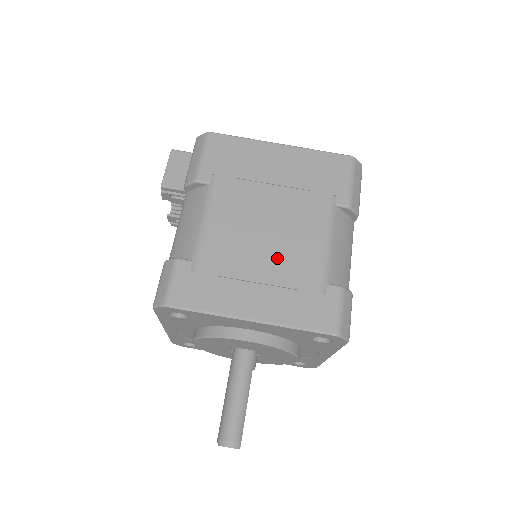
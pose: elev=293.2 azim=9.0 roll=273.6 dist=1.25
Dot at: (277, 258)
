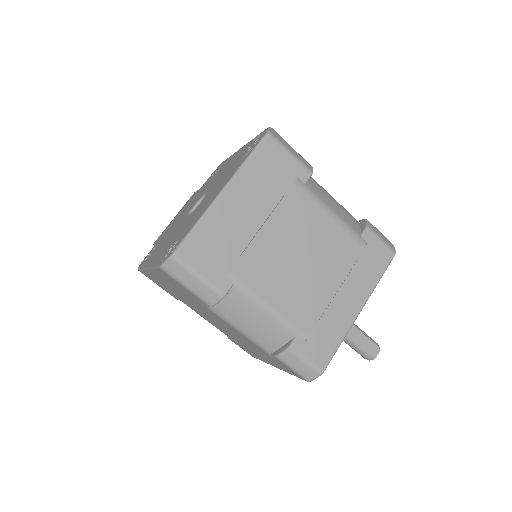
Dot at: (241, 340)
